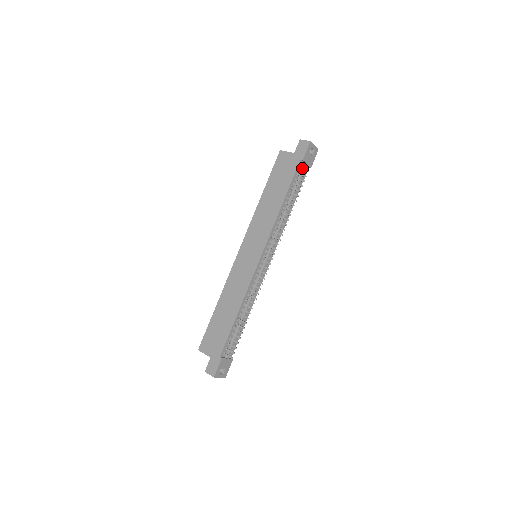
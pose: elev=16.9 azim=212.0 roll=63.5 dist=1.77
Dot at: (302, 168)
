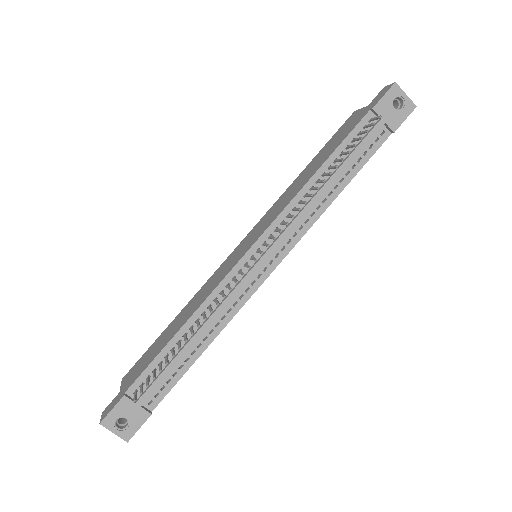
Dot at: (372, 126)
